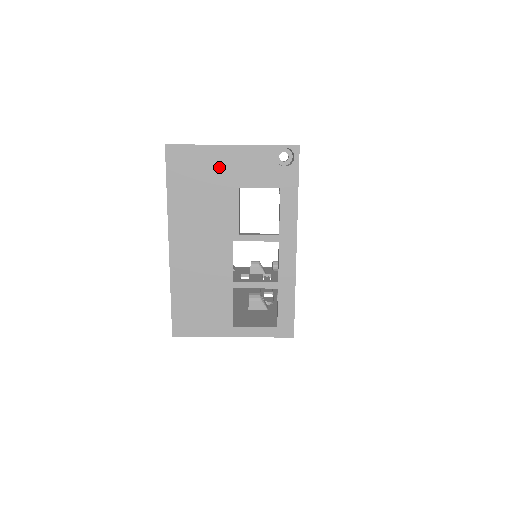
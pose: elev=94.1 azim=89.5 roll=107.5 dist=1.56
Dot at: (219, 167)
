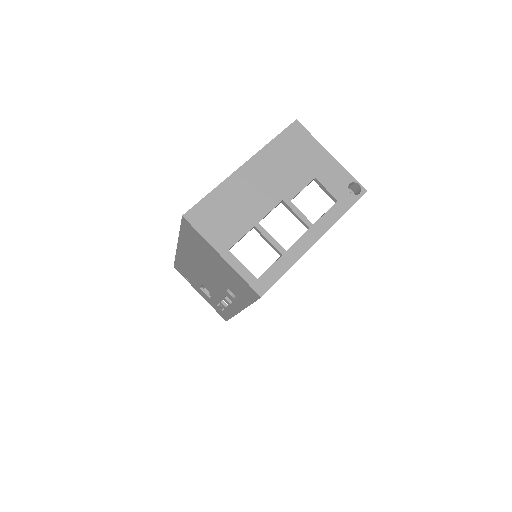
Dot at: (314, 158)
